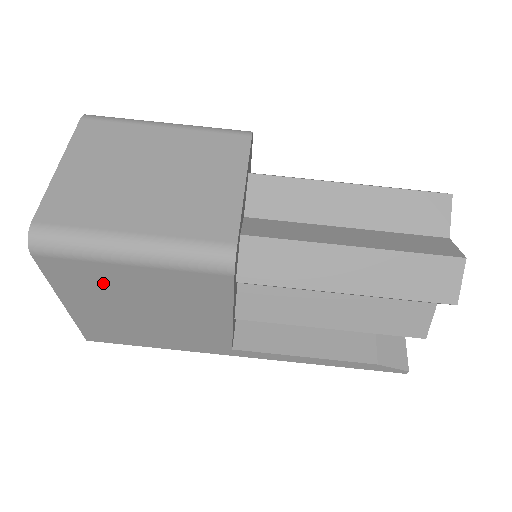
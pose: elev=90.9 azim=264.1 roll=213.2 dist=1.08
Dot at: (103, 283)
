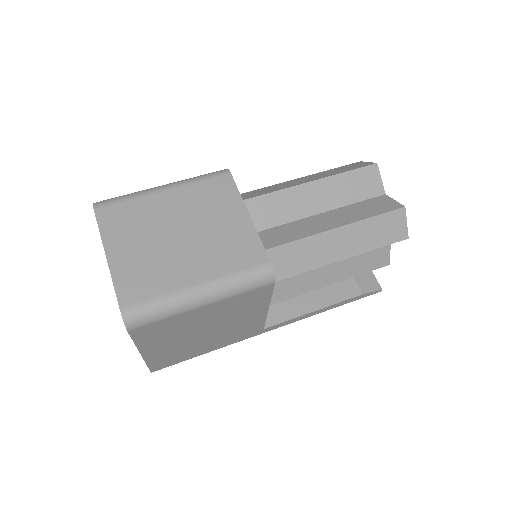
Dot at: (178, 327)
